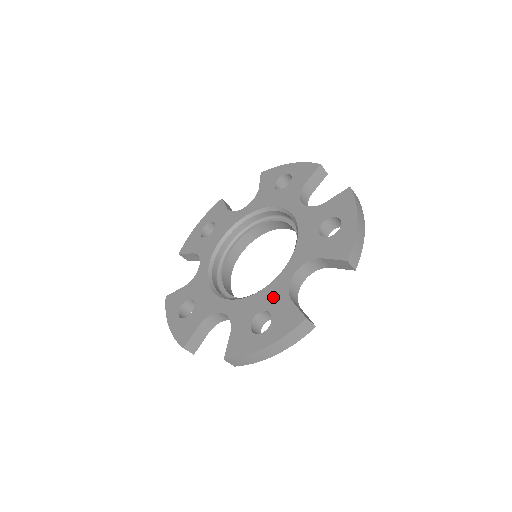
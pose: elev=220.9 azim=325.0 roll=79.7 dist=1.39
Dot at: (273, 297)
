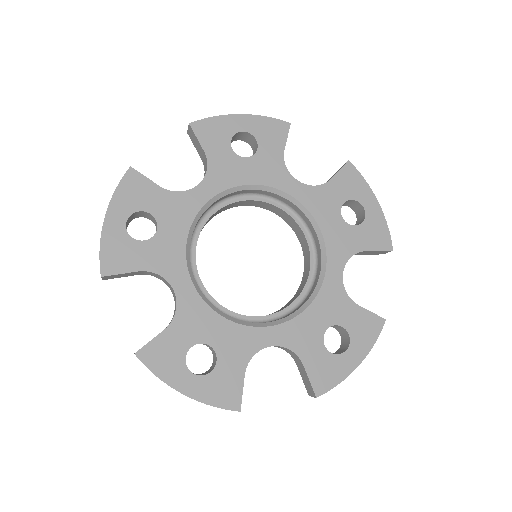
Dot at: (334, 307)
